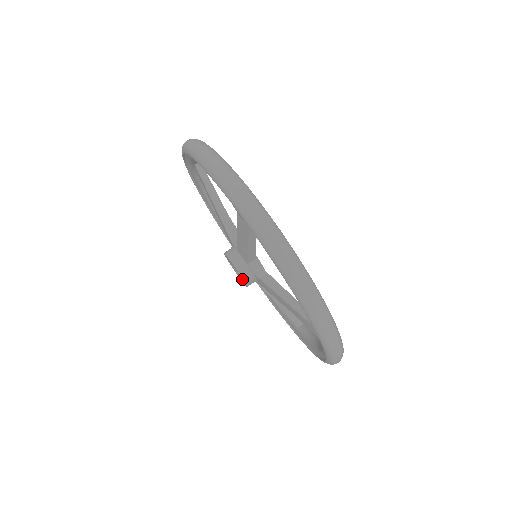
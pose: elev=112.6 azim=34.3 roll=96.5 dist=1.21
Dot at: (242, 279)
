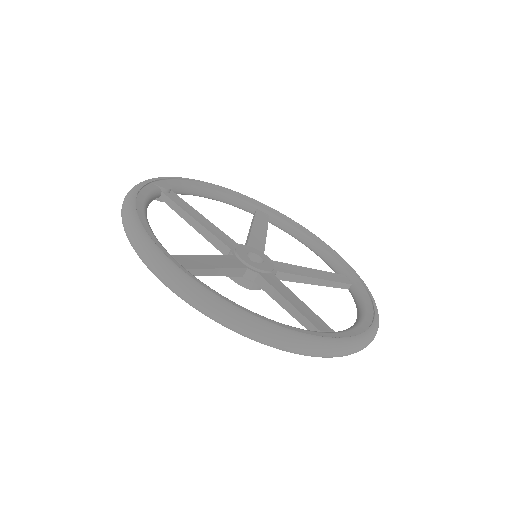
Dot at: (233, 277)
